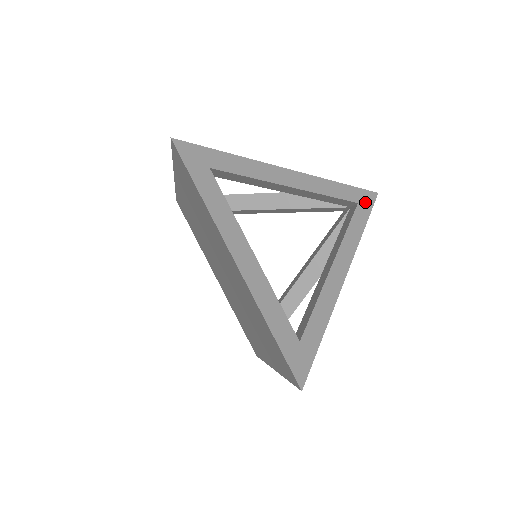
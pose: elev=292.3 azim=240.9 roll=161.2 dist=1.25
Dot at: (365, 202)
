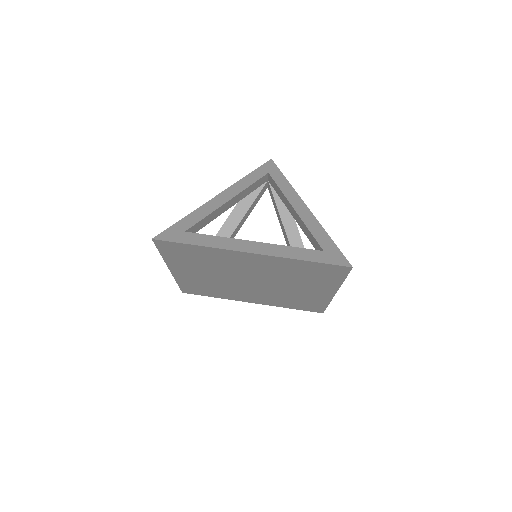
Dot at: (271, 169)
